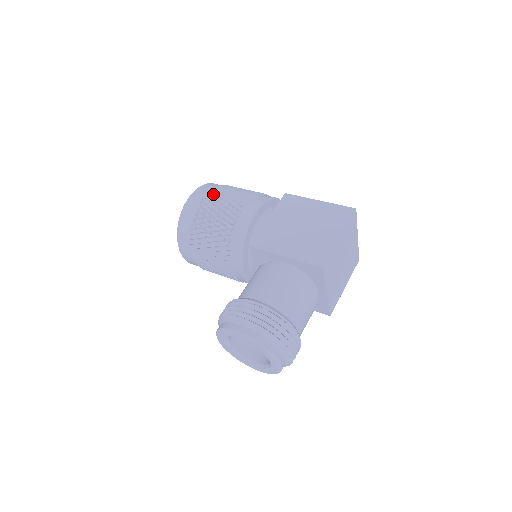
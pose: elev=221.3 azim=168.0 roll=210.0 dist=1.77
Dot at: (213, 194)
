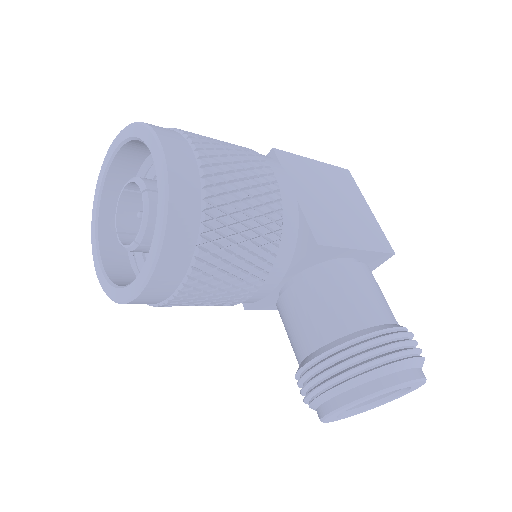
Dot at: (209, 151)
